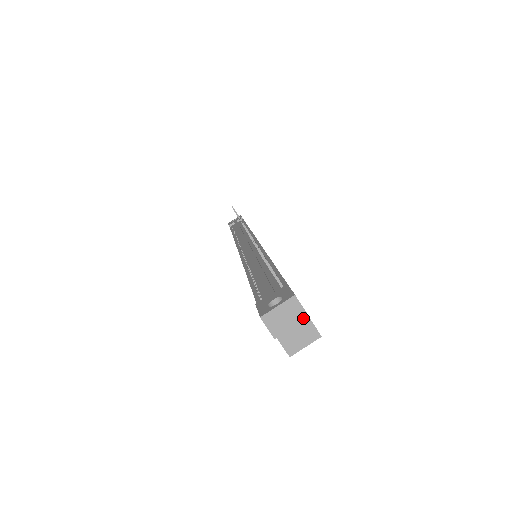
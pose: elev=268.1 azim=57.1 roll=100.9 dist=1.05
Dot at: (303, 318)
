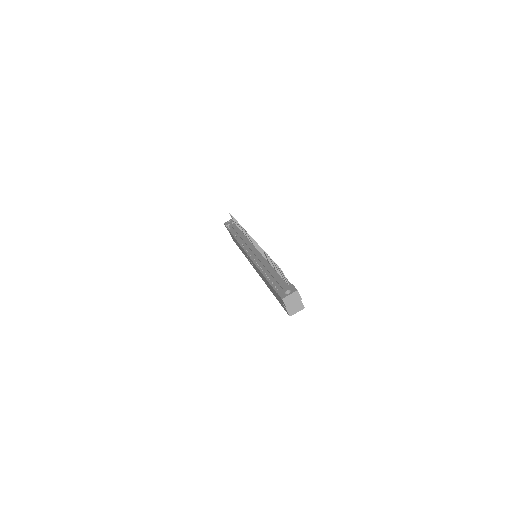
Dot at: (300, 300)
